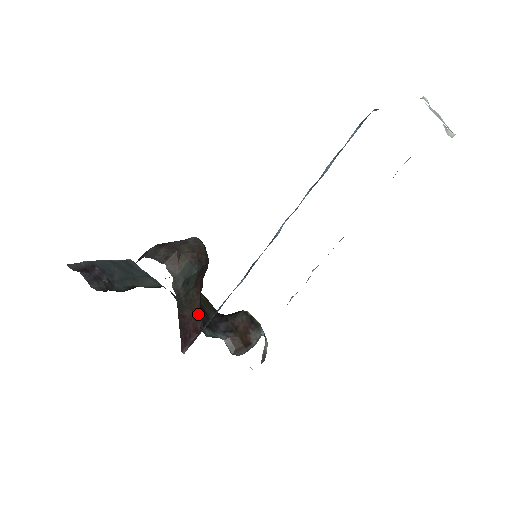
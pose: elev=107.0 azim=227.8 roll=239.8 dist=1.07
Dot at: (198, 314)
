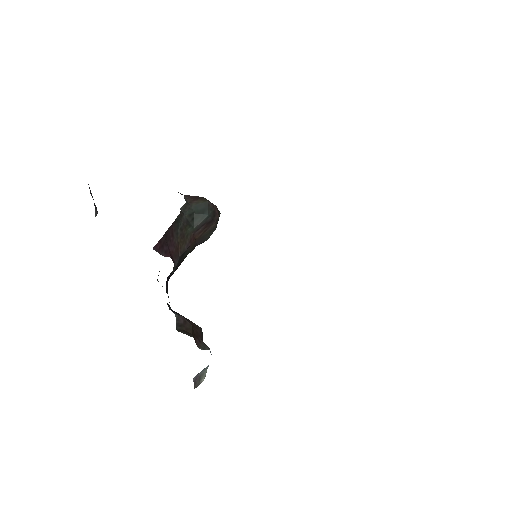
Dot at: (179, 255)
